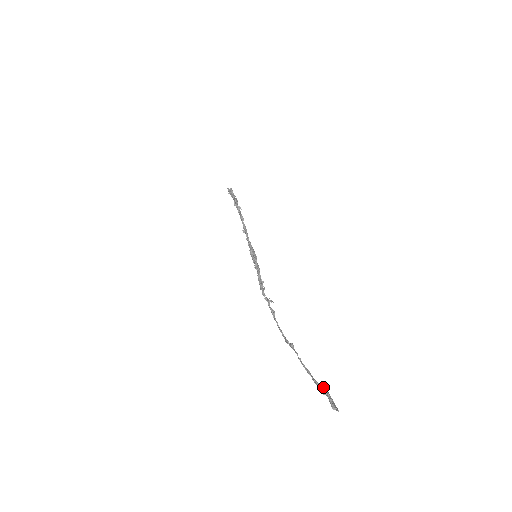
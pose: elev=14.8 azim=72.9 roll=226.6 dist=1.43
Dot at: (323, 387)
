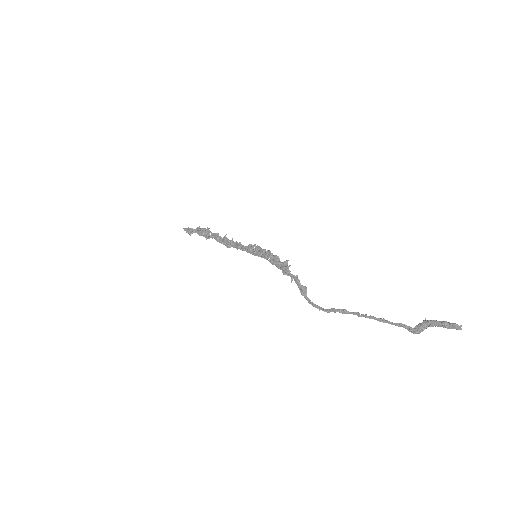
Dot at: (419, 324)
